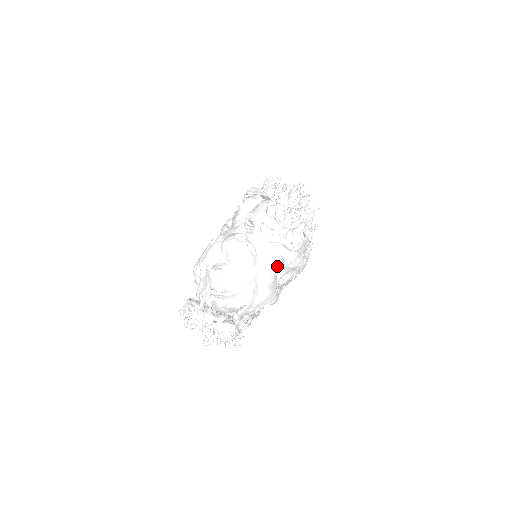
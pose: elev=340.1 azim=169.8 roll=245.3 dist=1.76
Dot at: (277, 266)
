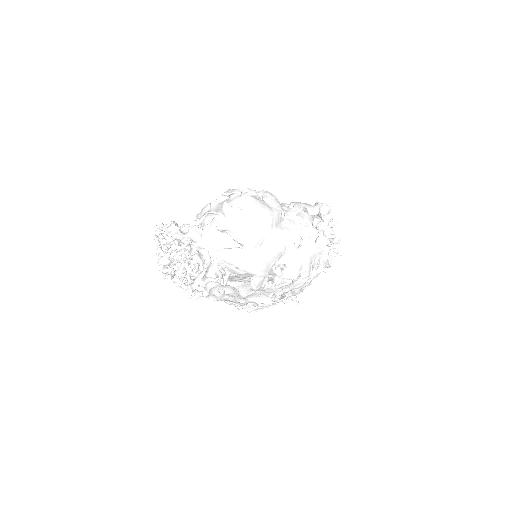
Dot at: (291, 245)
